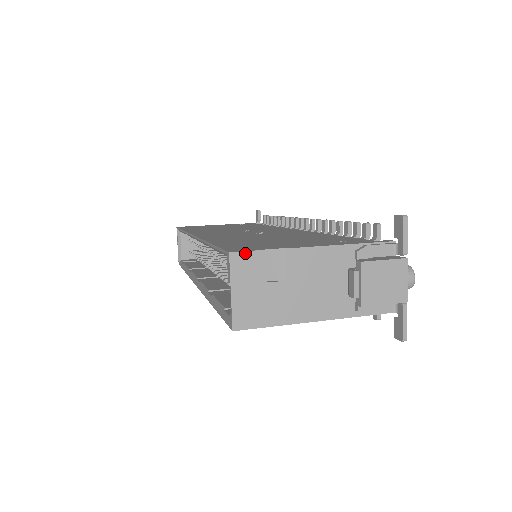
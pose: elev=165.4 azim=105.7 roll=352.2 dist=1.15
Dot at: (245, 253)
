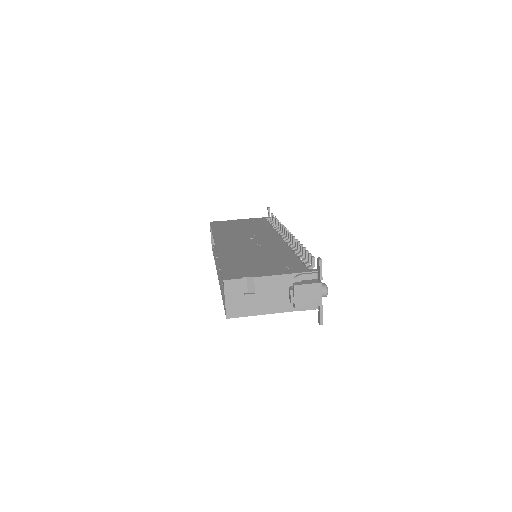
Dot at: (232, 280)
